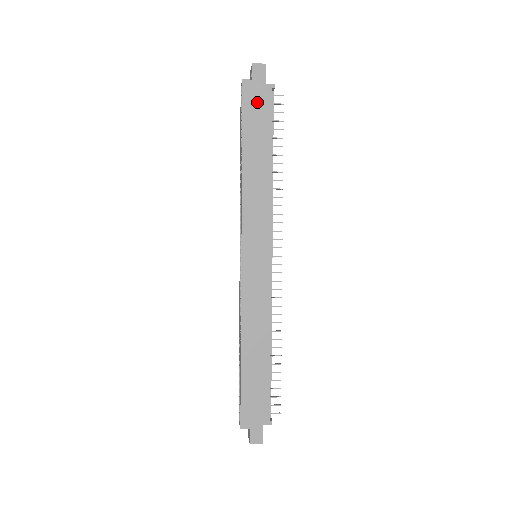
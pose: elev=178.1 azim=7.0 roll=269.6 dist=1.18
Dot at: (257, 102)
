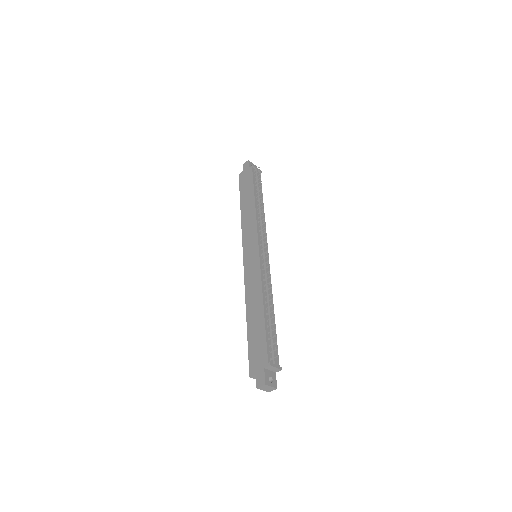
Dot at: (246, 179)
